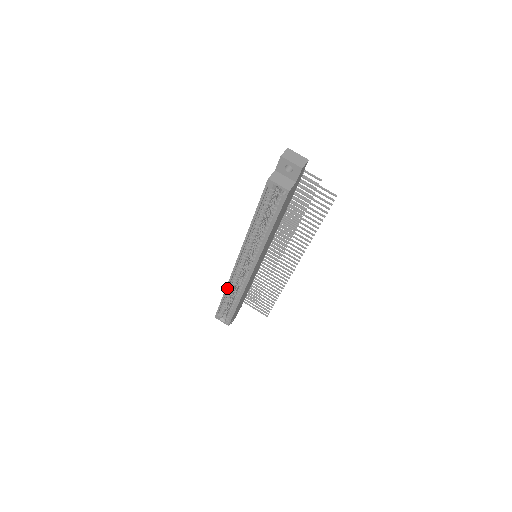
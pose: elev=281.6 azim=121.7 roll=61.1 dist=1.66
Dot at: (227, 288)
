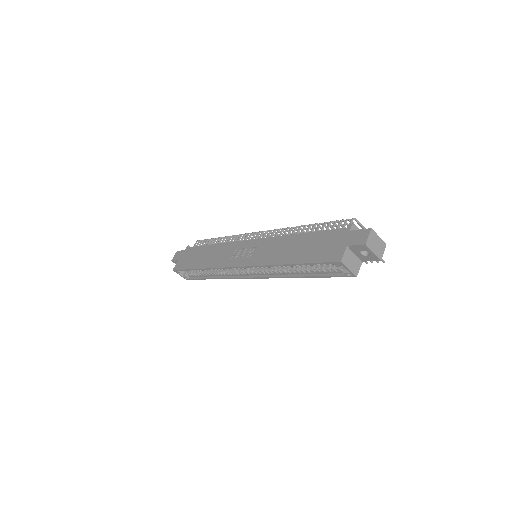
Dot at: (208, 269)
